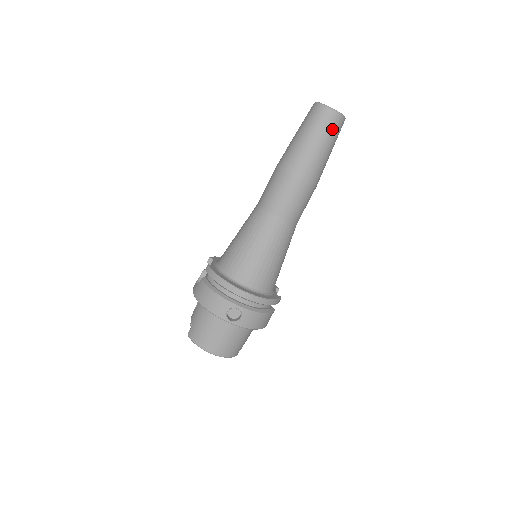
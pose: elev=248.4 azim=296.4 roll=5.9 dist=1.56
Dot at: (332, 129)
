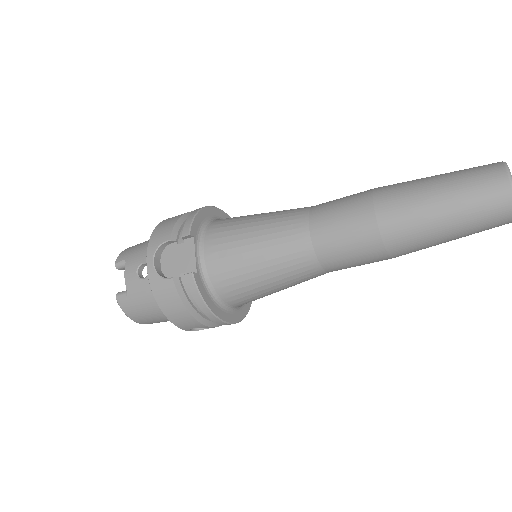
Dot at: (488, 229)
